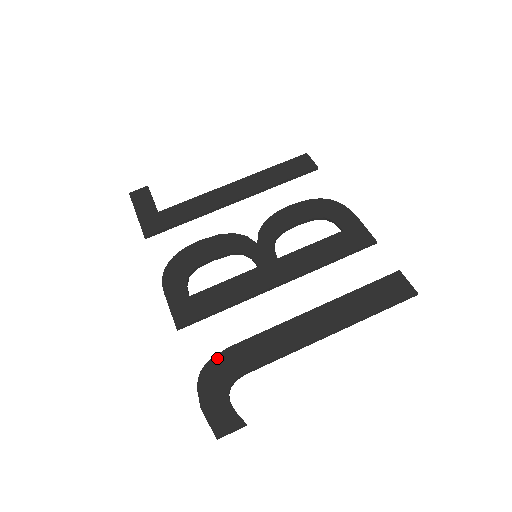
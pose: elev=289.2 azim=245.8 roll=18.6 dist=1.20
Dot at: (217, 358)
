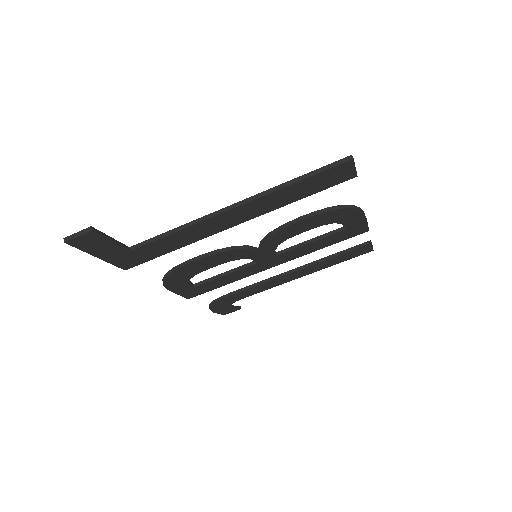
Dot at: (222, 300)
